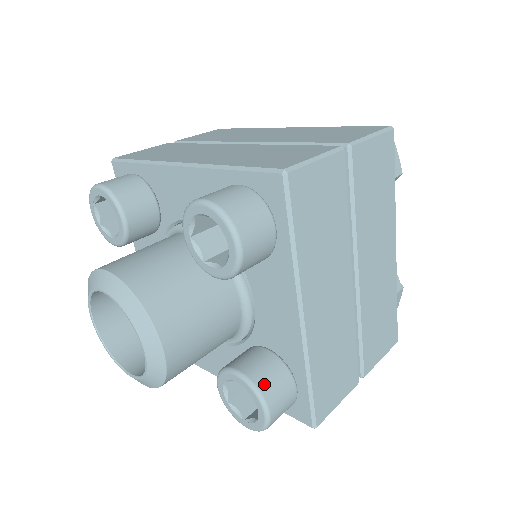
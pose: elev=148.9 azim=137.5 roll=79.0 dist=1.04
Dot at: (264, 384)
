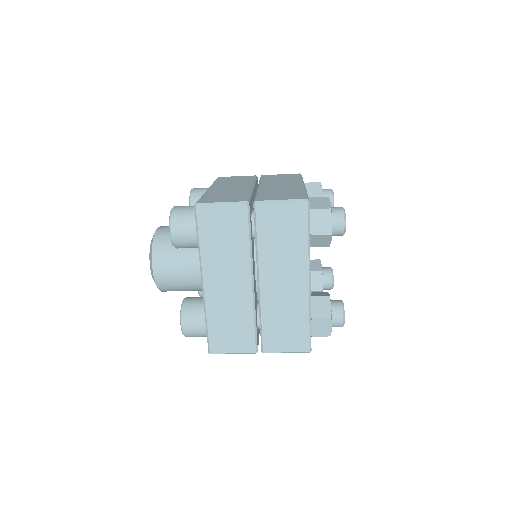
Dot at: occluded
